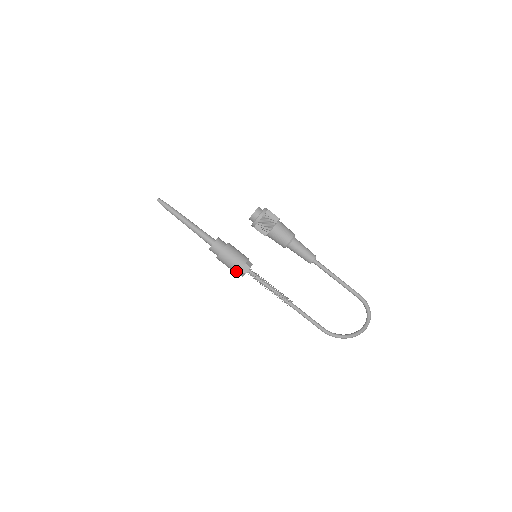
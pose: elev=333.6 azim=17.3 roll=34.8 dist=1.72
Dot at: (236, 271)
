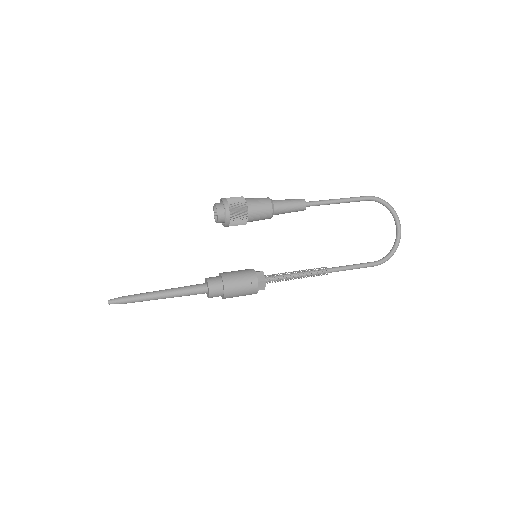
Dot at: (255, 287)
